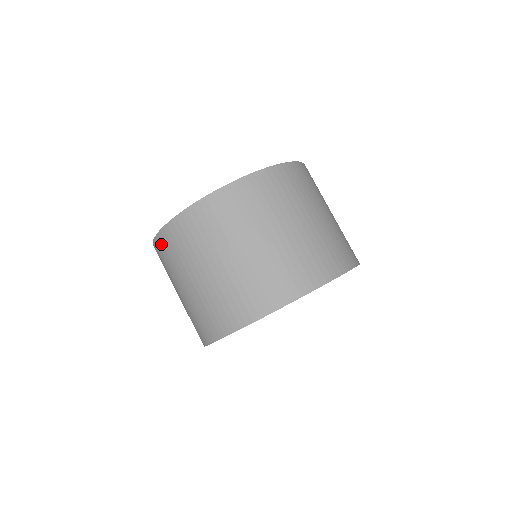
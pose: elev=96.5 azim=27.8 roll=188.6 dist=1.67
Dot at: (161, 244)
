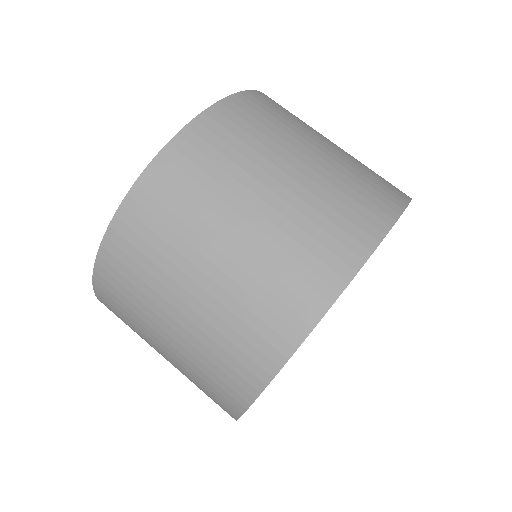
Dot at: (124, 234)
